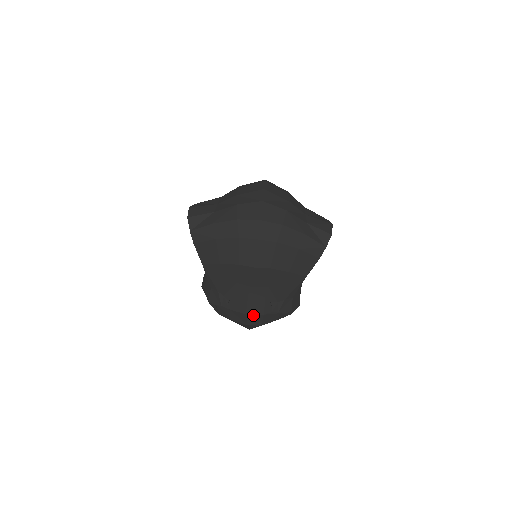
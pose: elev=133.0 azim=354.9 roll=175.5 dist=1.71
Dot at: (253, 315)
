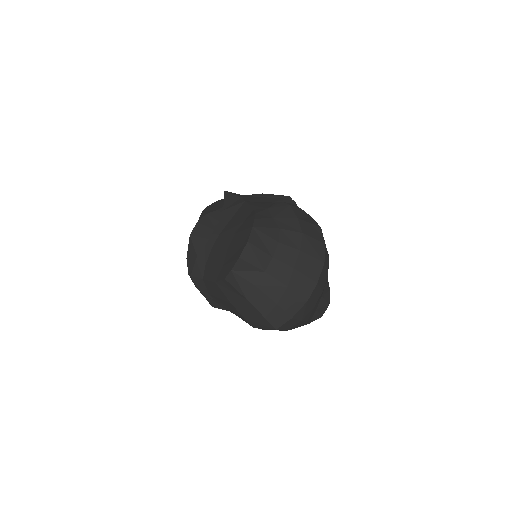
Dot at: occluded
